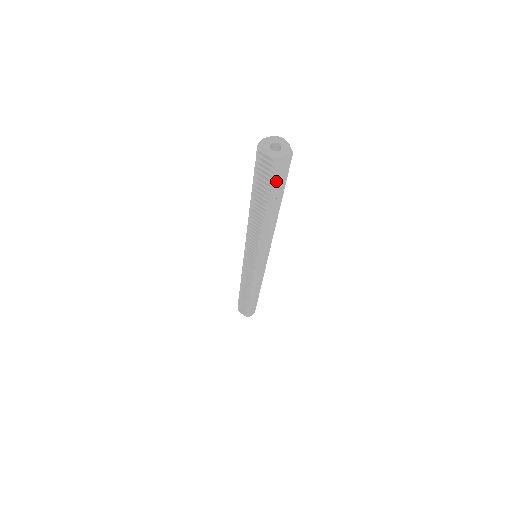
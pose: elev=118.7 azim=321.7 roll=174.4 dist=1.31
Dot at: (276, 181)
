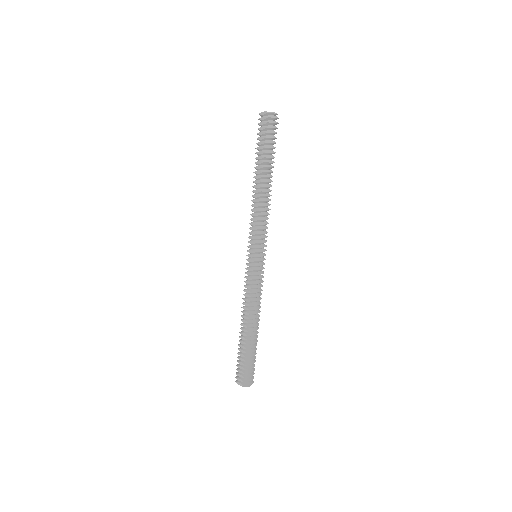
Dot at: (269, 132)
